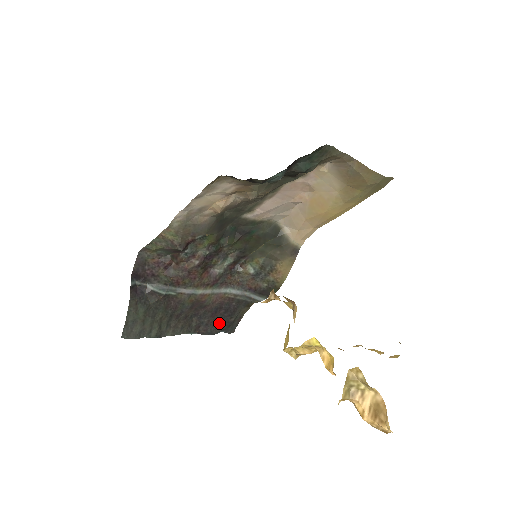
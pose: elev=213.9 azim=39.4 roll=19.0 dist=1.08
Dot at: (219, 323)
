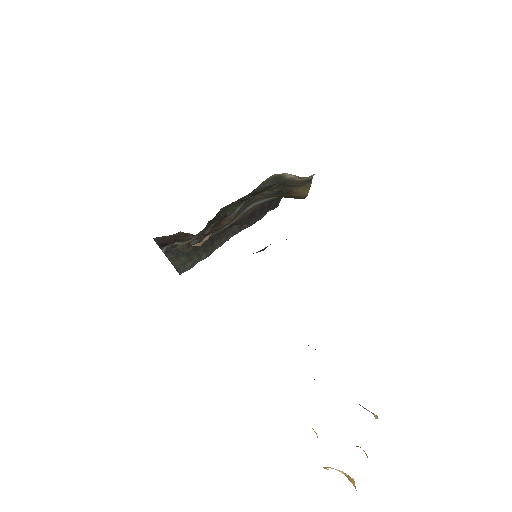
Dot at: (260, 215)
